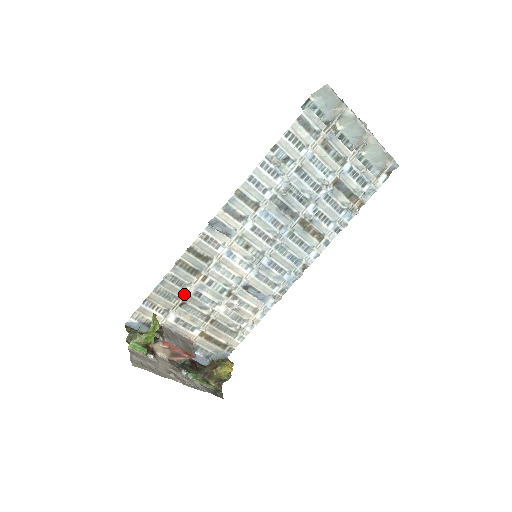
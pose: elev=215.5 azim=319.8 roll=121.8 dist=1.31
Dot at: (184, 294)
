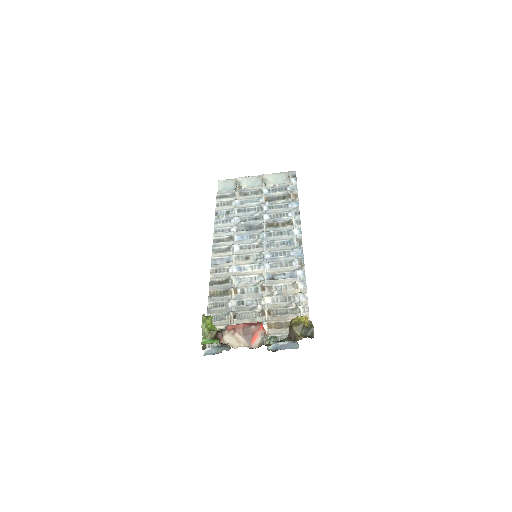
Dot at: (230, 309)
